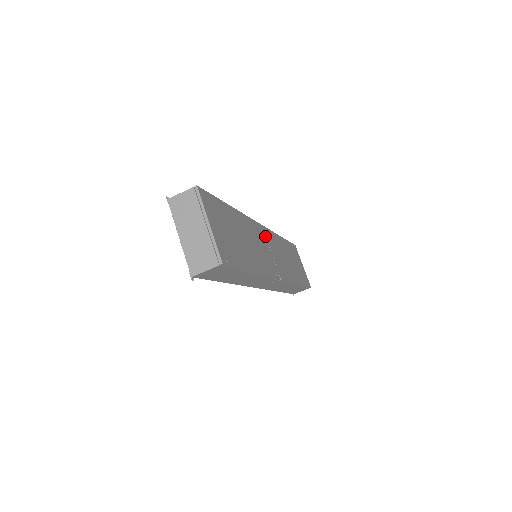
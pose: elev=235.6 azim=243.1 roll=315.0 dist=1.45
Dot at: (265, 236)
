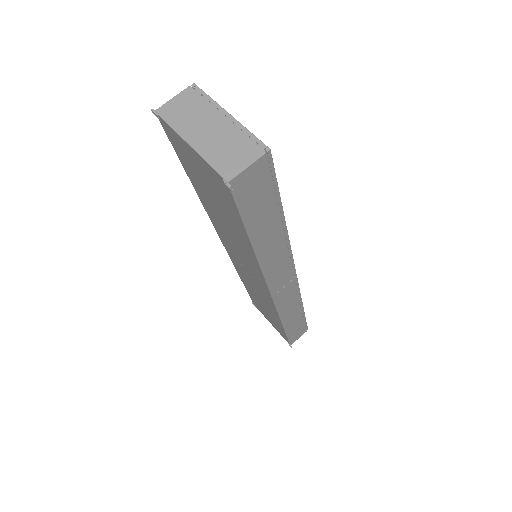
Dot at: occluded
